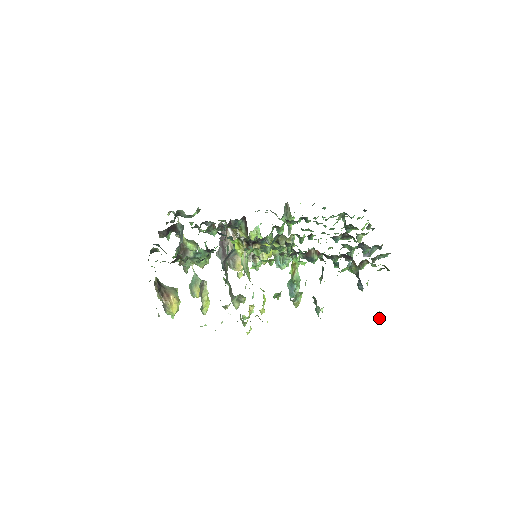
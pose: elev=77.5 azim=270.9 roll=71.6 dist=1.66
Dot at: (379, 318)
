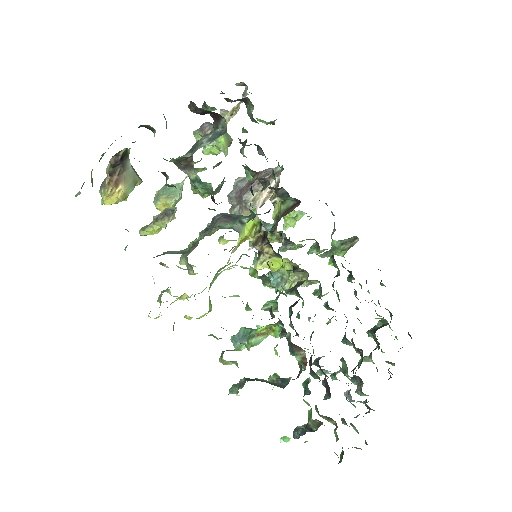
Dot at: (282, 441)
